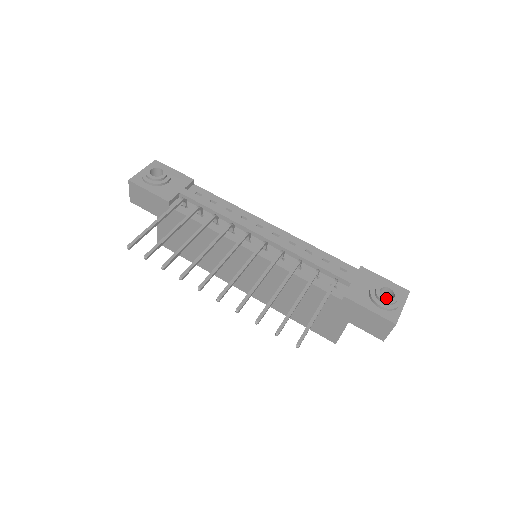
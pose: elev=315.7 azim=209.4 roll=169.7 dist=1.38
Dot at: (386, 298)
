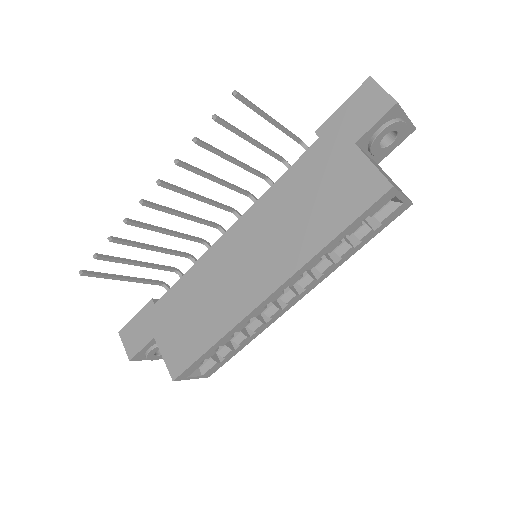
Dot at: occluded
